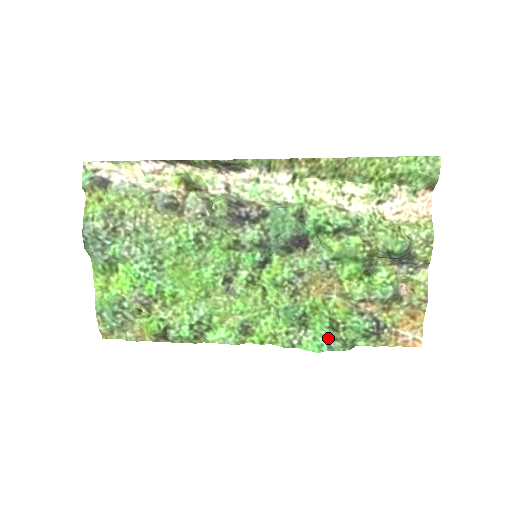
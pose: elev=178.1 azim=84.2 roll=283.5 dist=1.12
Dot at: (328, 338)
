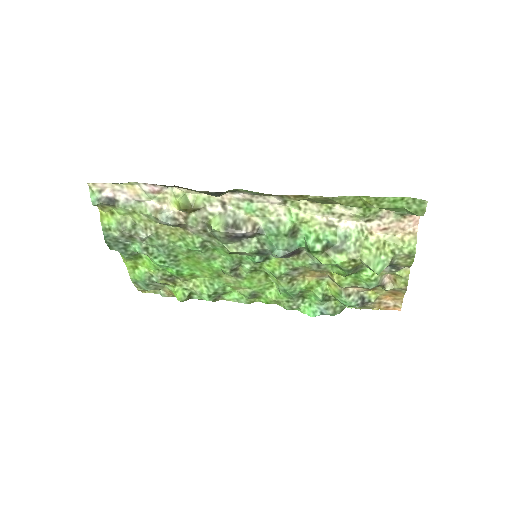
Dot at: (321, 307)
